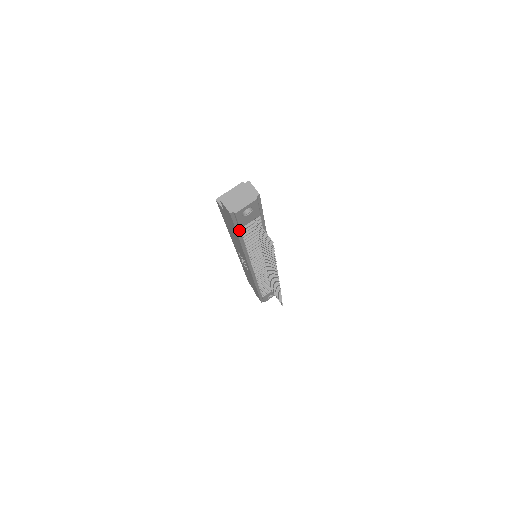
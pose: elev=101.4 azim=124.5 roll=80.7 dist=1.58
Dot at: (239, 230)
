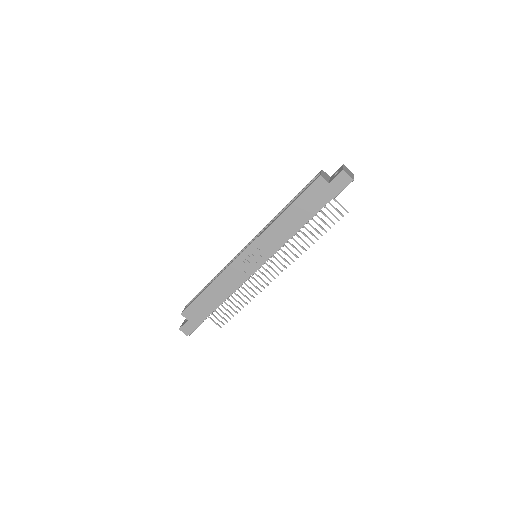
Dot at: (327, 202)
